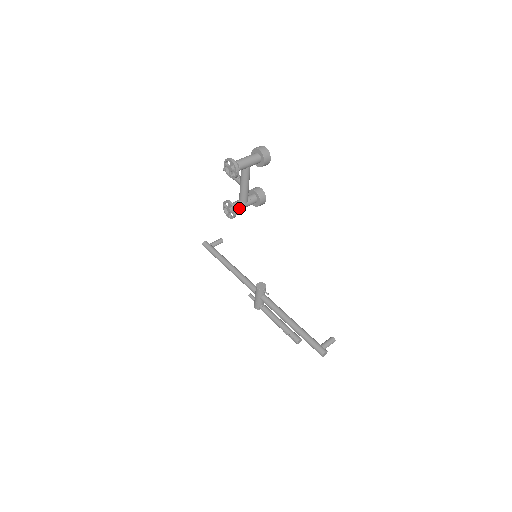
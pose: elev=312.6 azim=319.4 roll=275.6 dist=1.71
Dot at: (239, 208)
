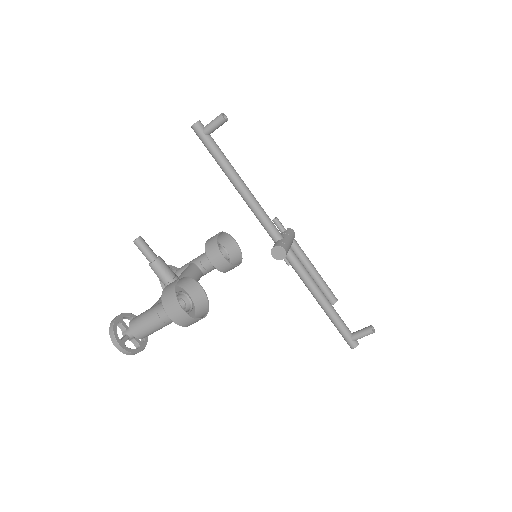
Dot at: occluded
